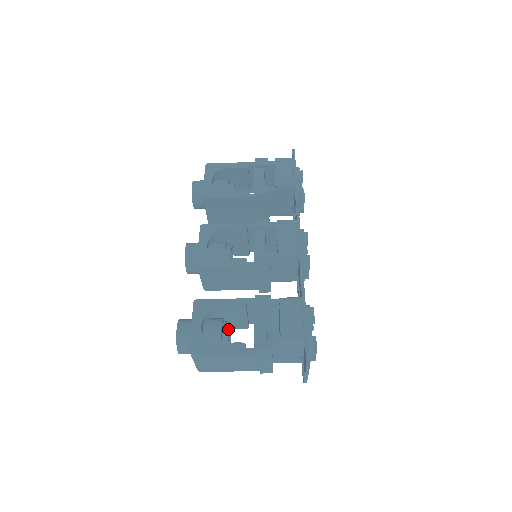
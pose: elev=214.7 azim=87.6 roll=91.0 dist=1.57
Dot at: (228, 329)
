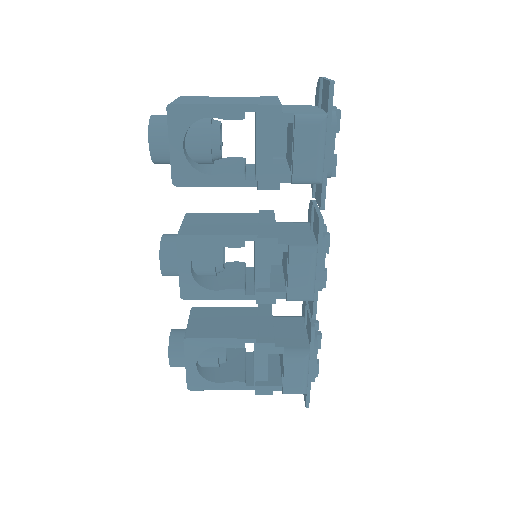
Dot at: (225, 356)
